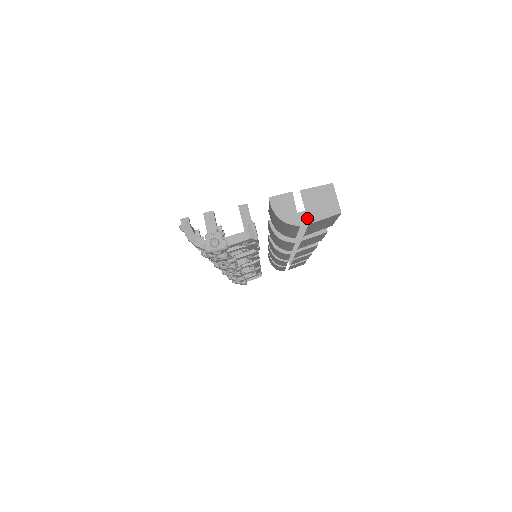
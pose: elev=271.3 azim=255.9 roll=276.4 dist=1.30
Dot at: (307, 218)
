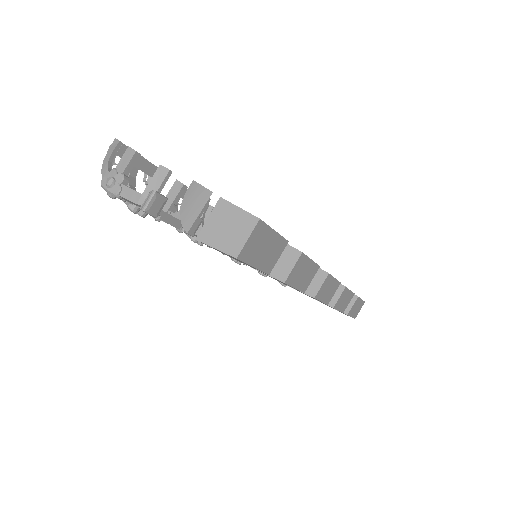
Dot at: (200, 232)
